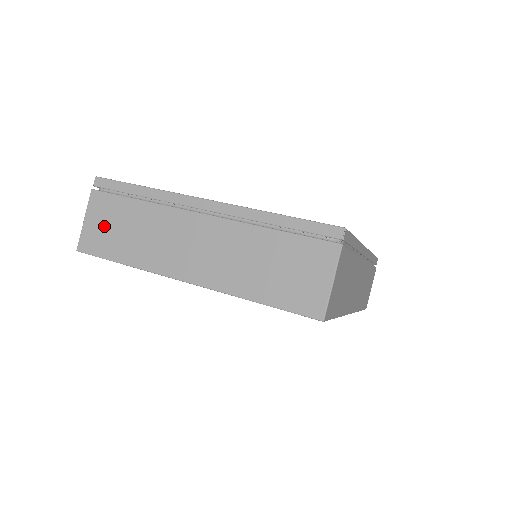
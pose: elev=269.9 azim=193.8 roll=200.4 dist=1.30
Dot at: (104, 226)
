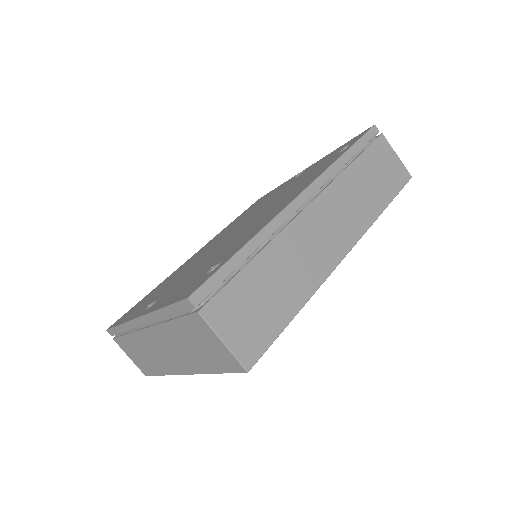
Dot at: (136, 357)
